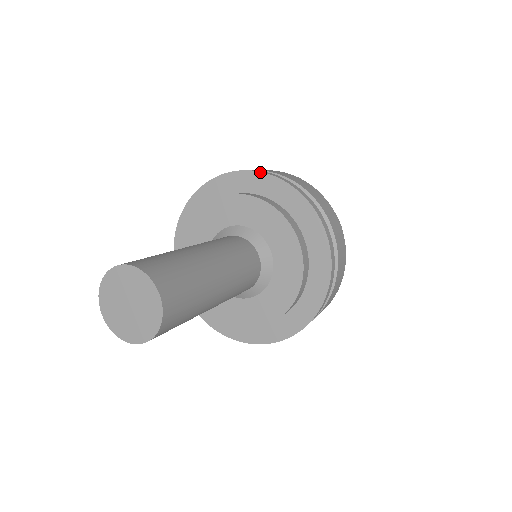
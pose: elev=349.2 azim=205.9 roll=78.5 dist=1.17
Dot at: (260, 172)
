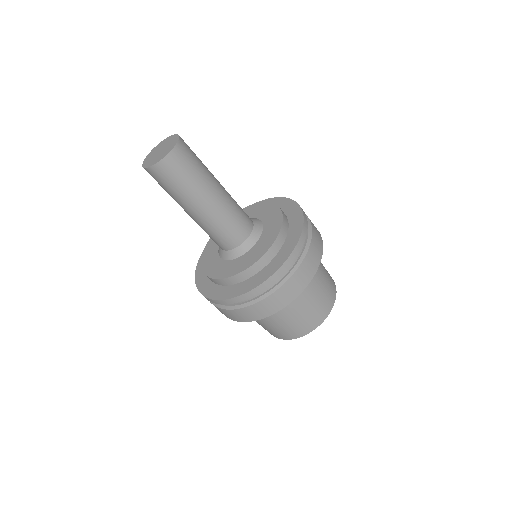
Dot at: occluded
